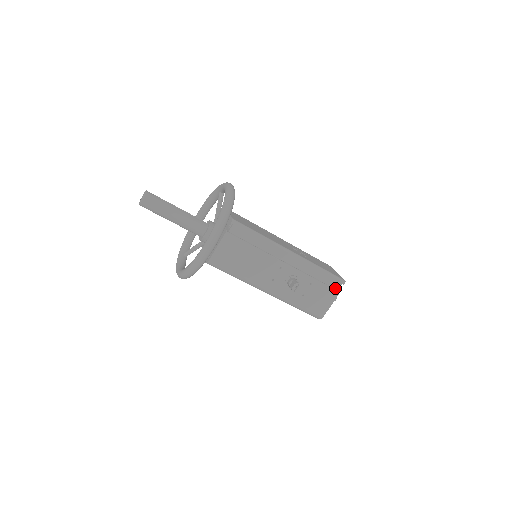
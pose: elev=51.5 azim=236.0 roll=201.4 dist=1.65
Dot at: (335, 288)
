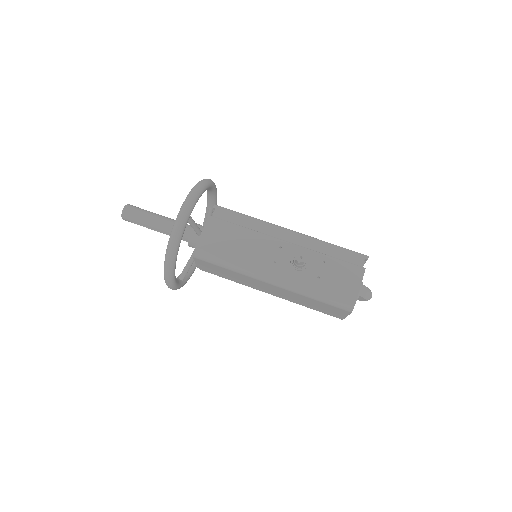
Dot at: (358, 265)
